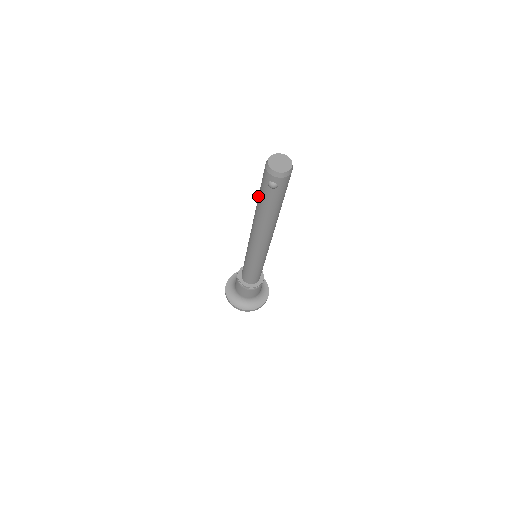
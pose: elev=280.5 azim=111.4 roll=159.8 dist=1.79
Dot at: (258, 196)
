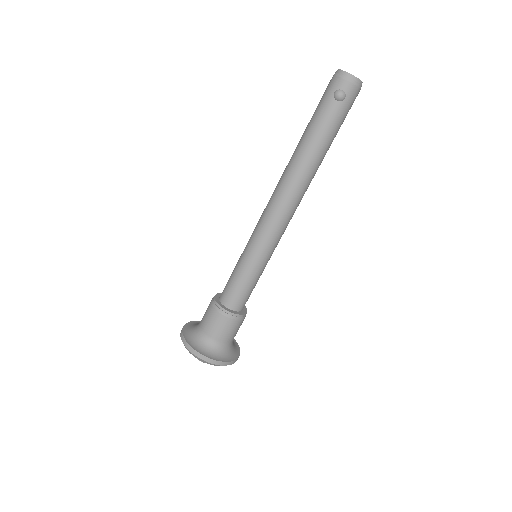
Dot at: (305, 130)
